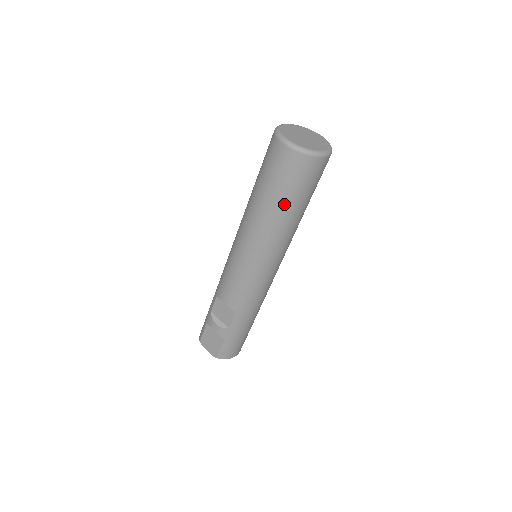
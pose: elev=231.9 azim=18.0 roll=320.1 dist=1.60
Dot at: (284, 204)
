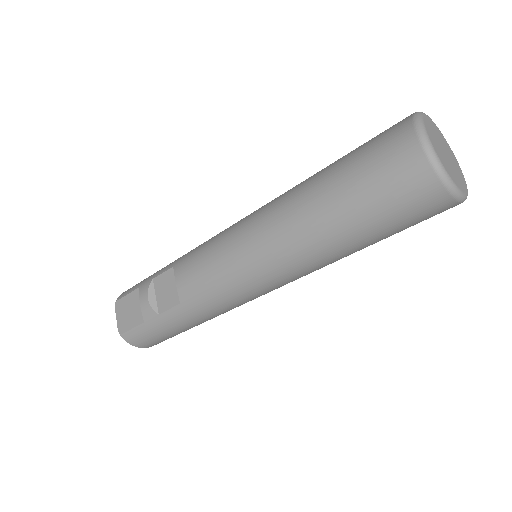
Dot at: (349, 220)
